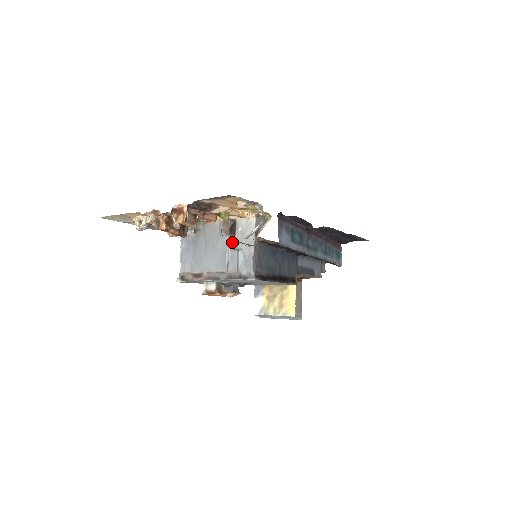
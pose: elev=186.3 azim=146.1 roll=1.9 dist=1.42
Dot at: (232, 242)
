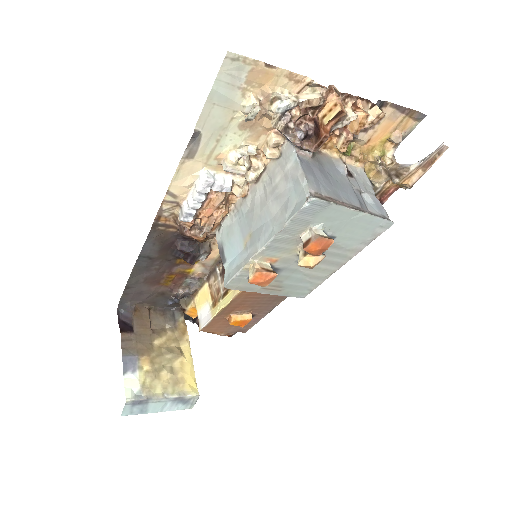
Dot at: (353, 182)
